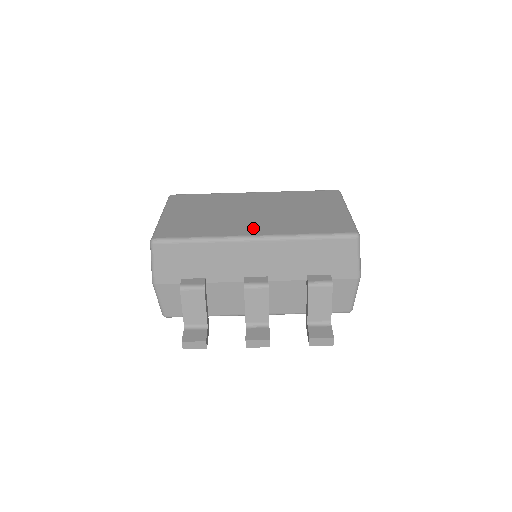
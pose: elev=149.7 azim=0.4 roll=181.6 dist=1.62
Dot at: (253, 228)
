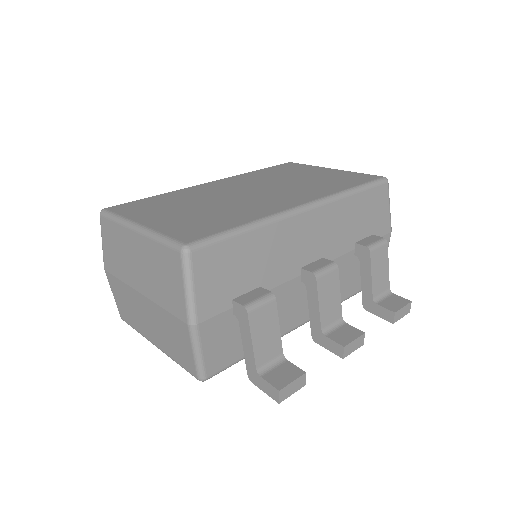
Dot at: (286, 200)
